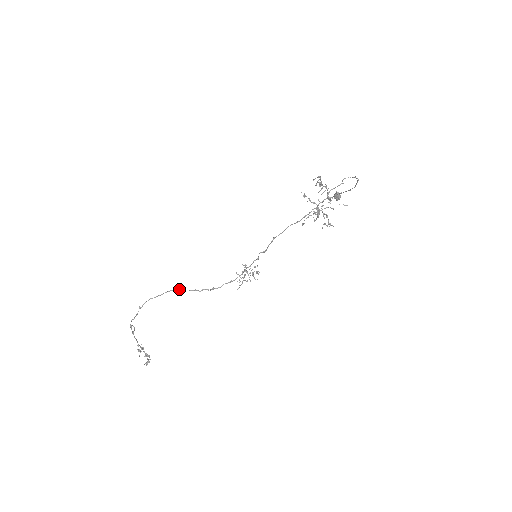
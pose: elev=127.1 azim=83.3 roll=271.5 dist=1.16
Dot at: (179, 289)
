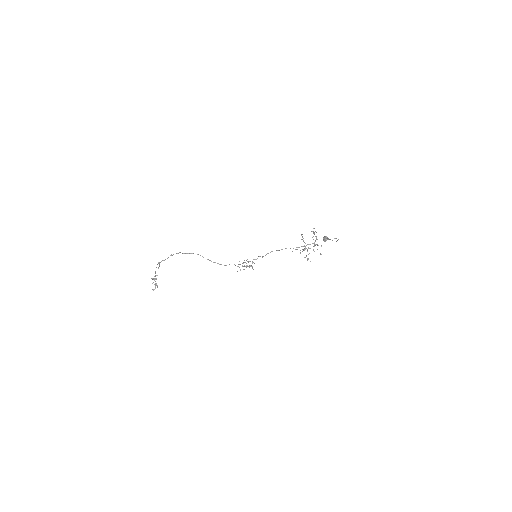
Dot at: occluded
